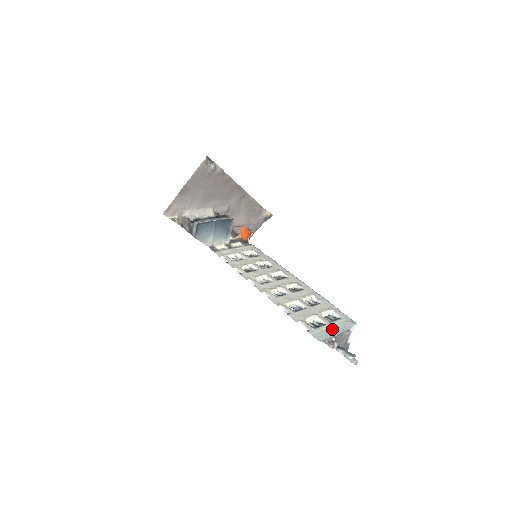
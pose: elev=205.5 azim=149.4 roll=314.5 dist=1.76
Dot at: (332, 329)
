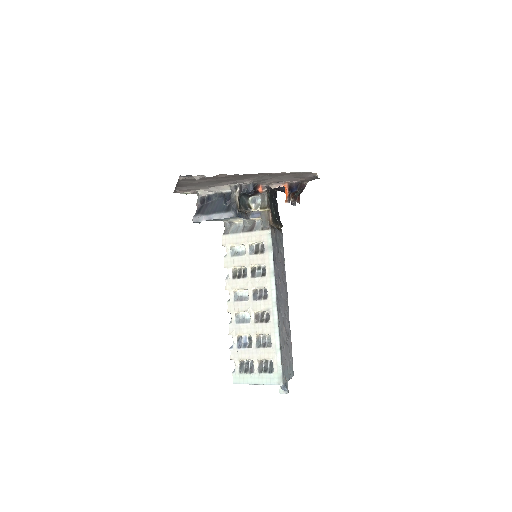
Dot at: (254, 380)
